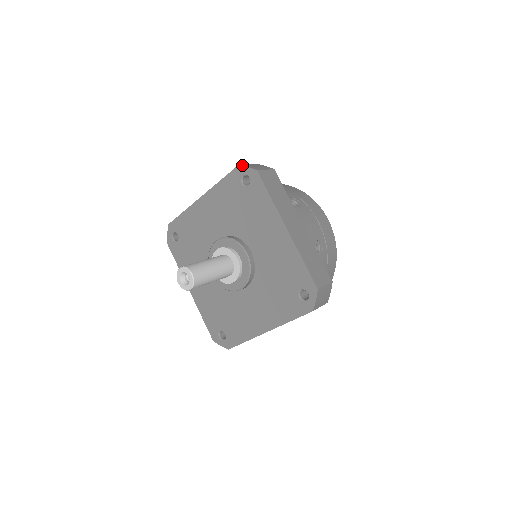
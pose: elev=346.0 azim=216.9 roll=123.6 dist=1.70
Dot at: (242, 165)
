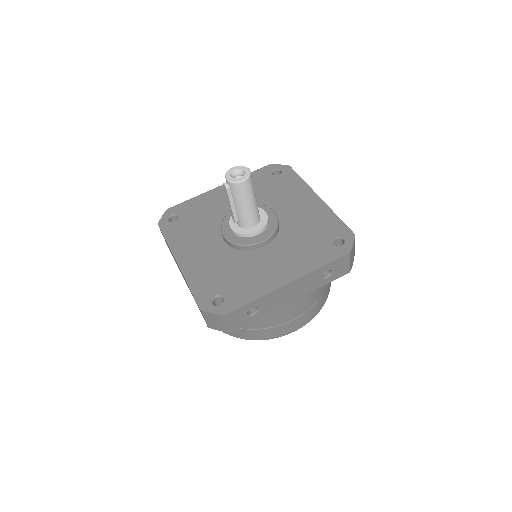
Dot at: (274, 164)
